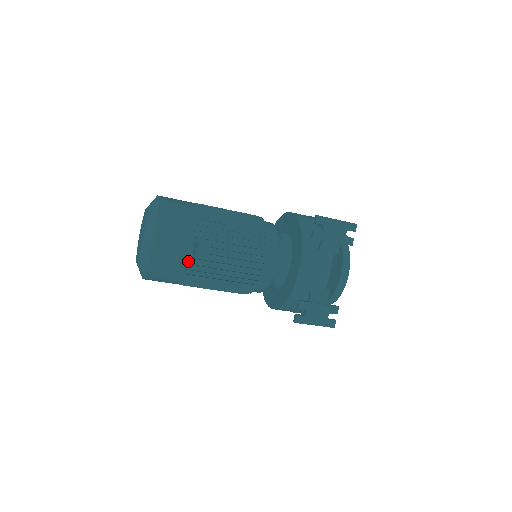
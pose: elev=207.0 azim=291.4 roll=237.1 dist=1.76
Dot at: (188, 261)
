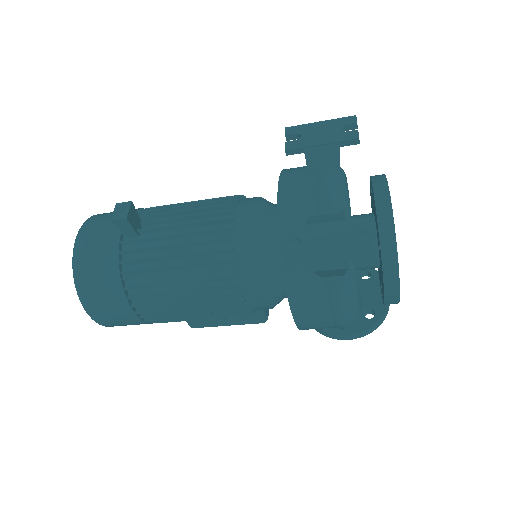
Dot at: (124, 250)
